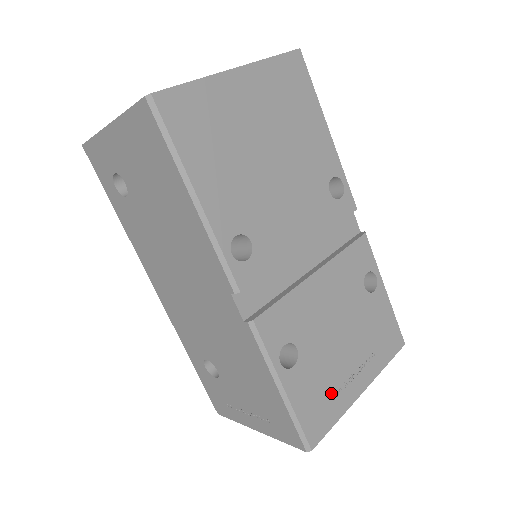
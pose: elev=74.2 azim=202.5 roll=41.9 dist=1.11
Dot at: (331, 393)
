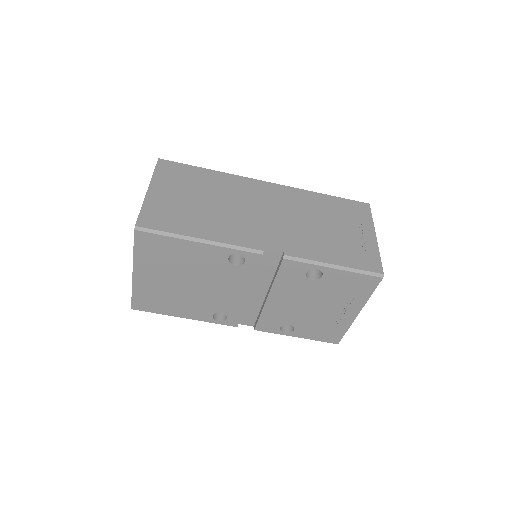
Dot at: (331, 325)
